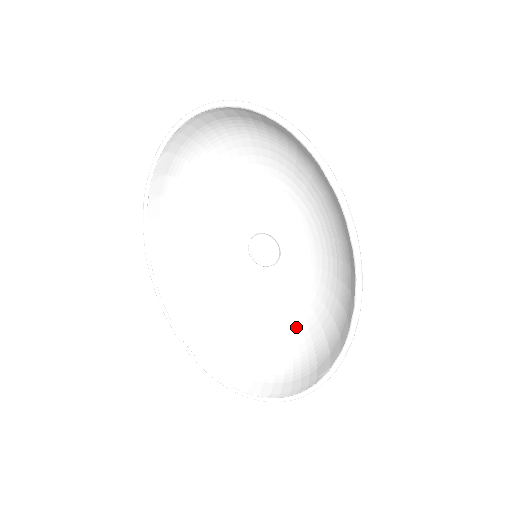
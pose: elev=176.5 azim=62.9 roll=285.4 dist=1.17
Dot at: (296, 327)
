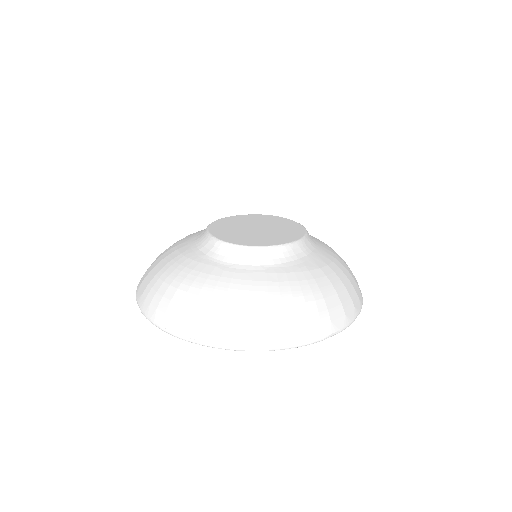
Dot at: occluded
